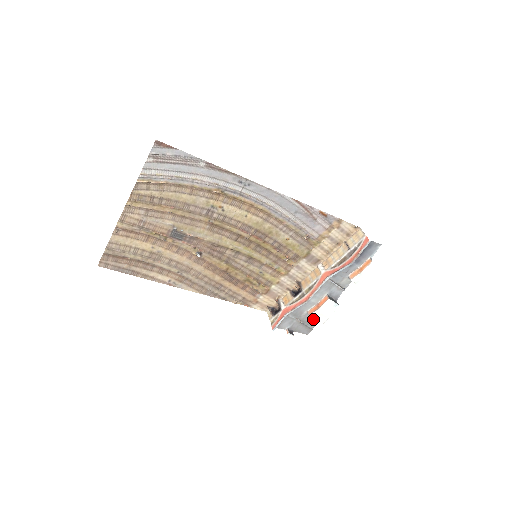
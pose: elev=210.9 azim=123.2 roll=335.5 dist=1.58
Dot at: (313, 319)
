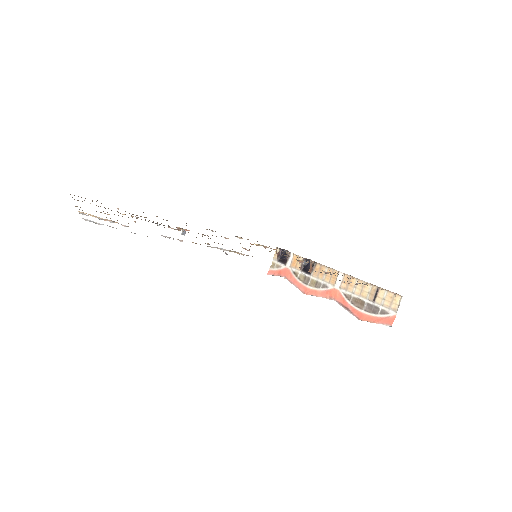
Dot at: occluded
